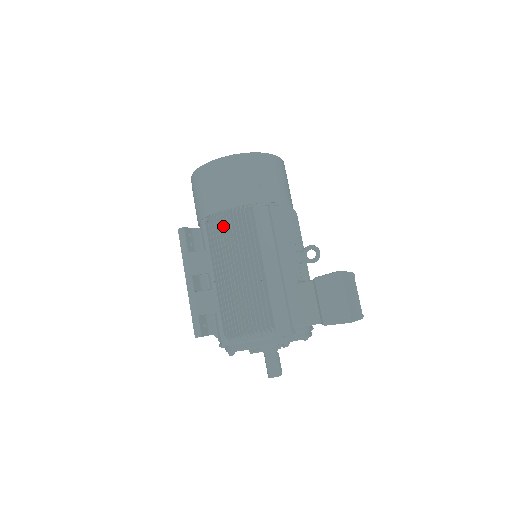
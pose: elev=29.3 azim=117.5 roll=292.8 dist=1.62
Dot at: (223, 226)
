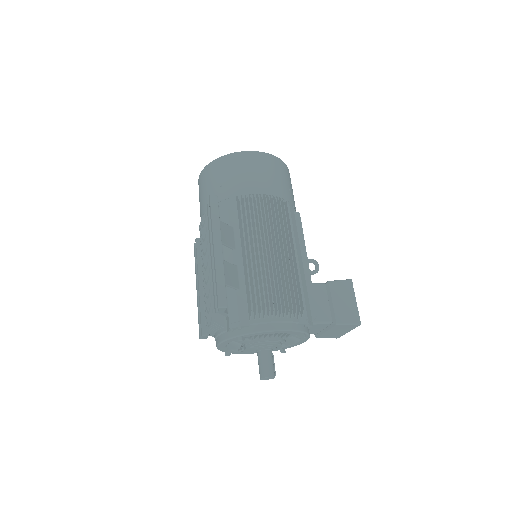
Dot at: (260, 208)
